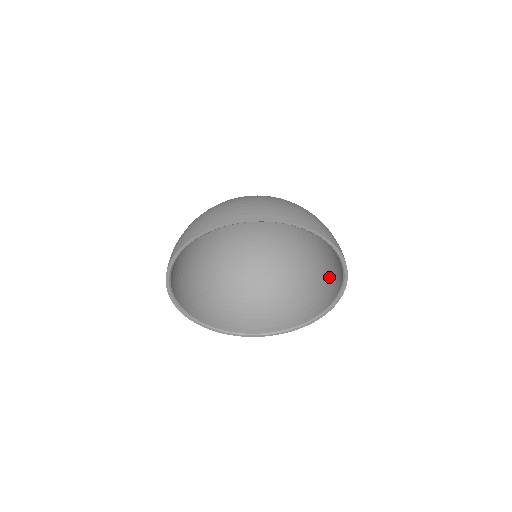
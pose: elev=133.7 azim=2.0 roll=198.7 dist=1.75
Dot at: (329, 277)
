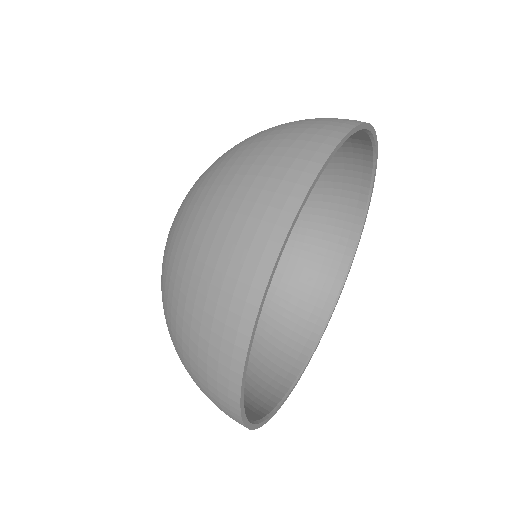
Dot at: (328, 210)
